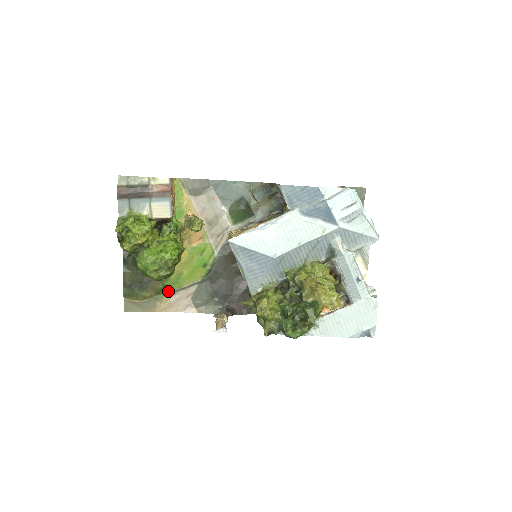
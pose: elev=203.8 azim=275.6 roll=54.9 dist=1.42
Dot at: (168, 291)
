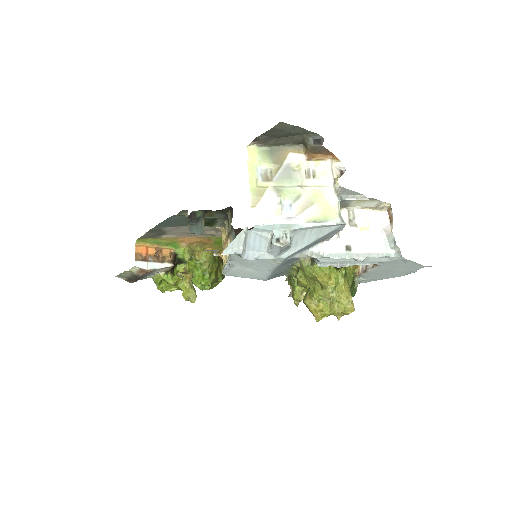
Dot at: occluded
